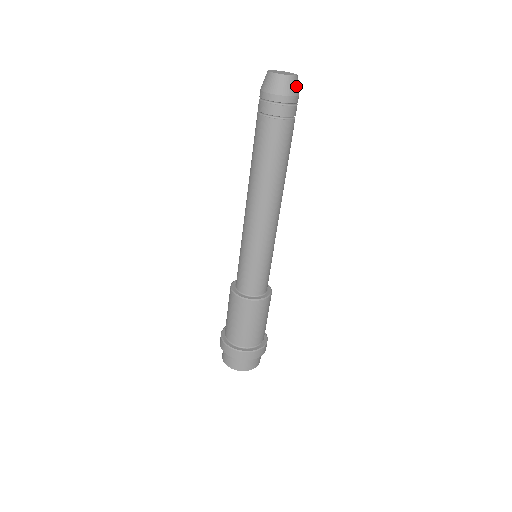
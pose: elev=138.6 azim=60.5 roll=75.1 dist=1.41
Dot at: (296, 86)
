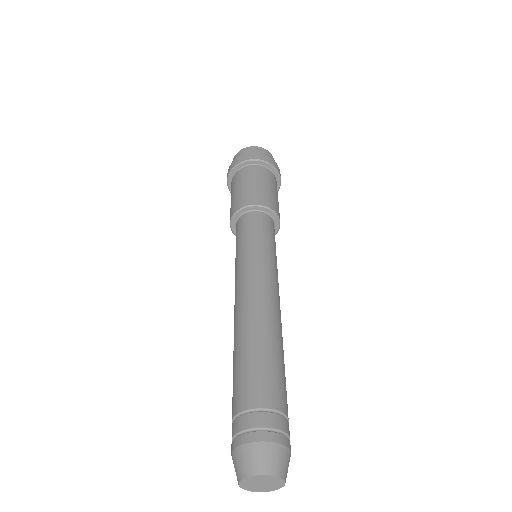
Dot at: occluded
